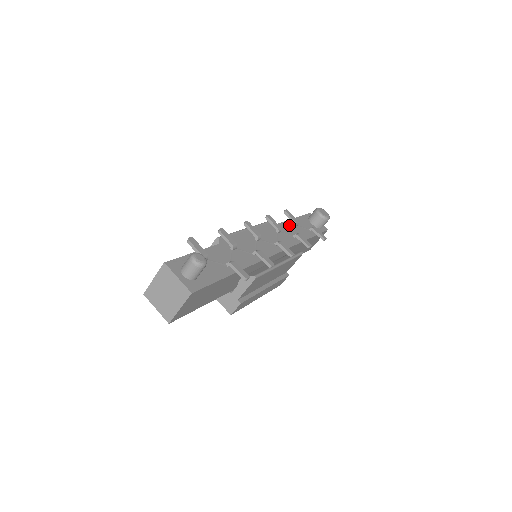
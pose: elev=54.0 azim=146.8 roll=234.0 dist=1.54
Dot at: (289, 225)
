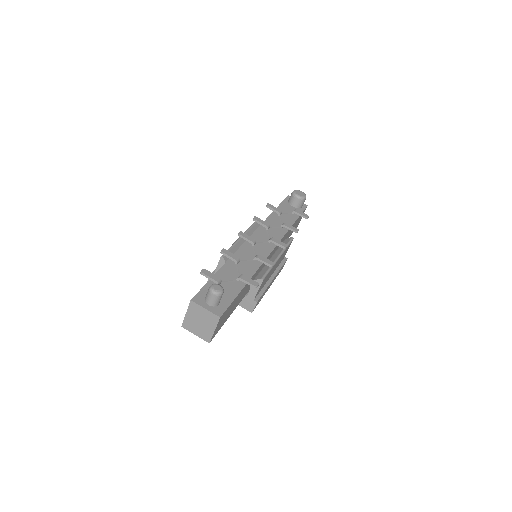
Dot at: (274, 217)
